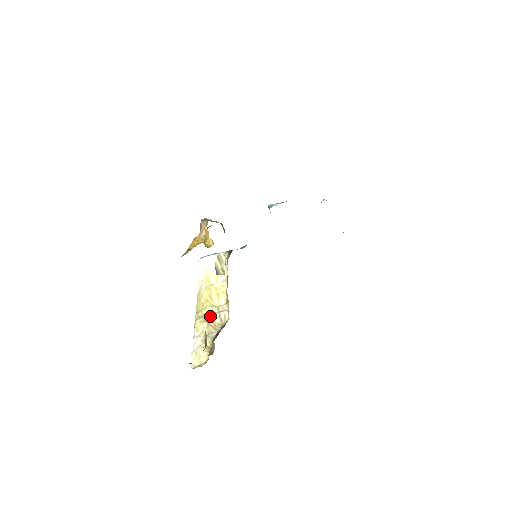
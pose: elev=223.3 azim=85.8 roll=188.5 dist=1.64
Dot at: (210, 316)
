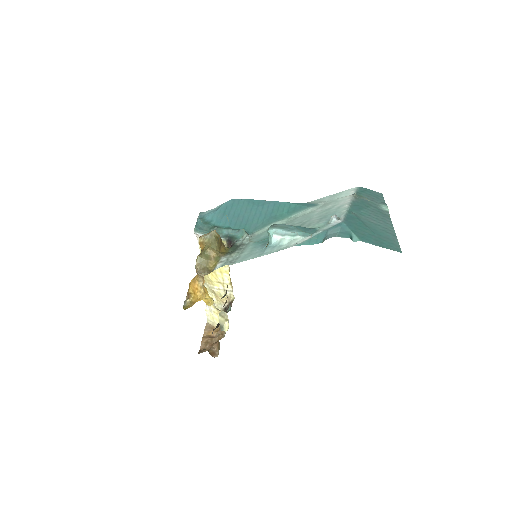
Dot at: (217, 292)
